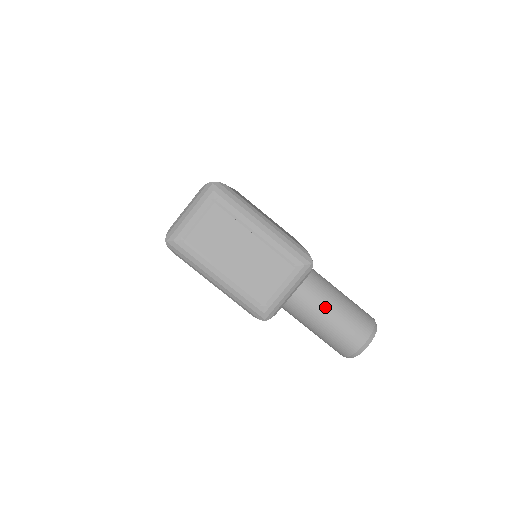
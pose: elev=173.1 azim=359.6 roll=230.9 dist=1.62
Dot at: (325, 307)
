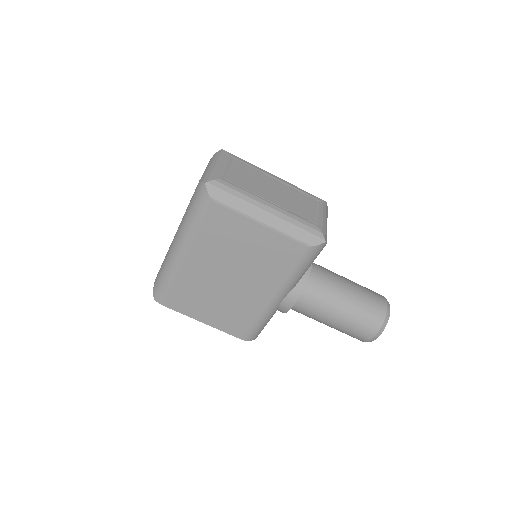
Dot at: (340, 277)
